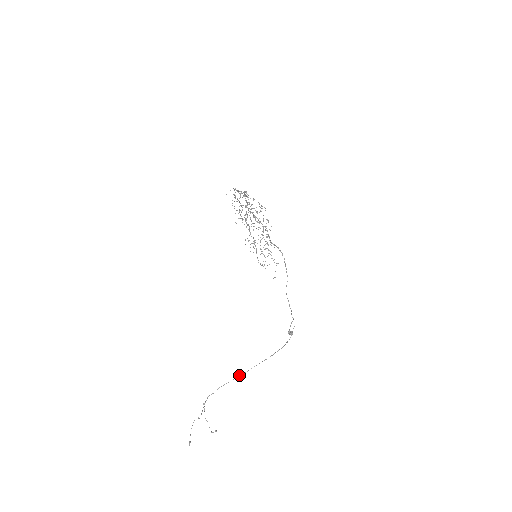
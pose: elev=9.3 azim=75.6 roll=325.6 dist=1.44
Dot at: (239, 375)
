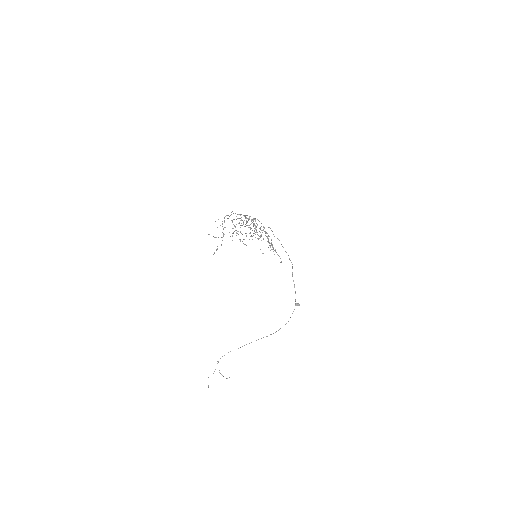
Dot at: occluded
